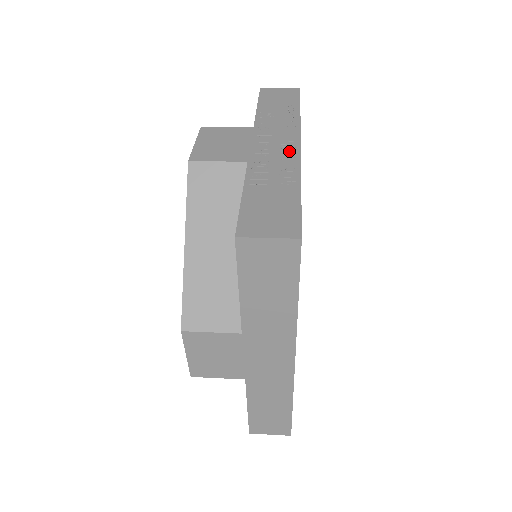
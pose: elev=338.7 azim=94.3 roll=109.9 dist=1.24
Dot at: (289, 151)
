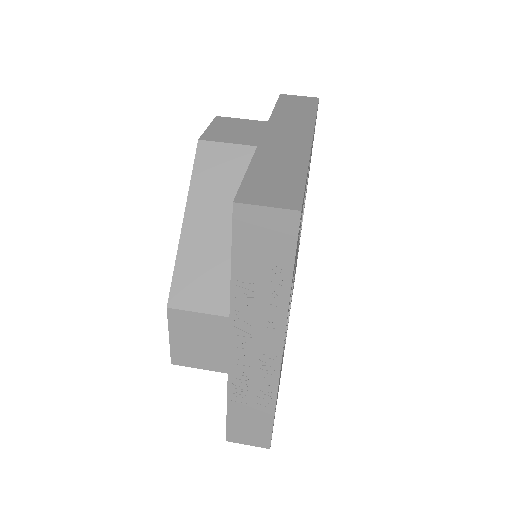
Dot at: (269, 365)
